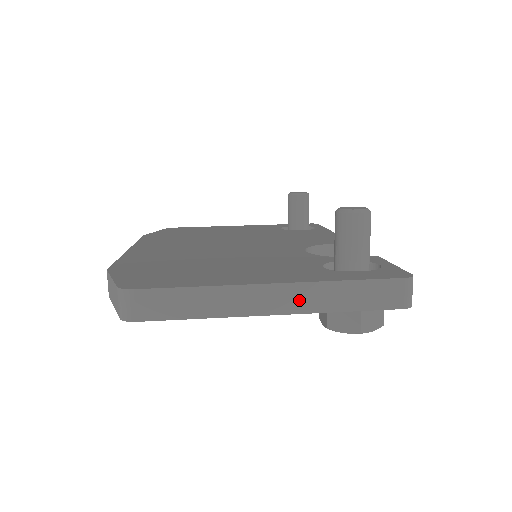
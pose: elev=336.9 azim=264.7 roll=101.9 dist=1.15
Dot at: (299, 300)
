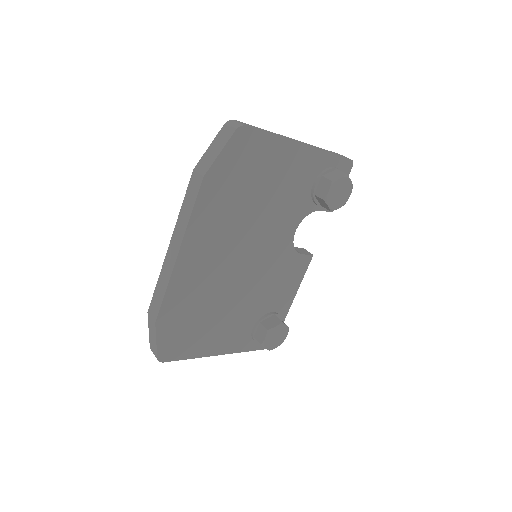
Dot at: (309, 145)
